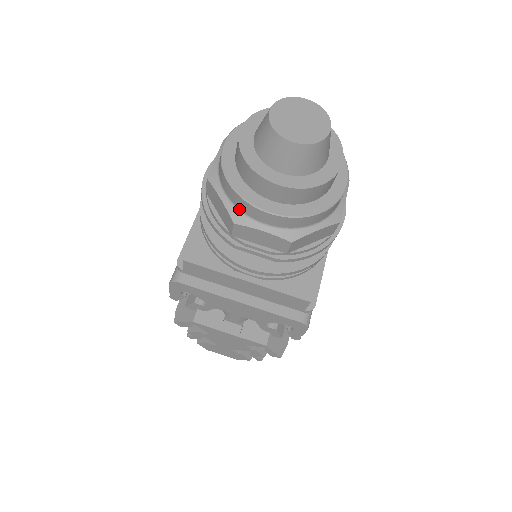
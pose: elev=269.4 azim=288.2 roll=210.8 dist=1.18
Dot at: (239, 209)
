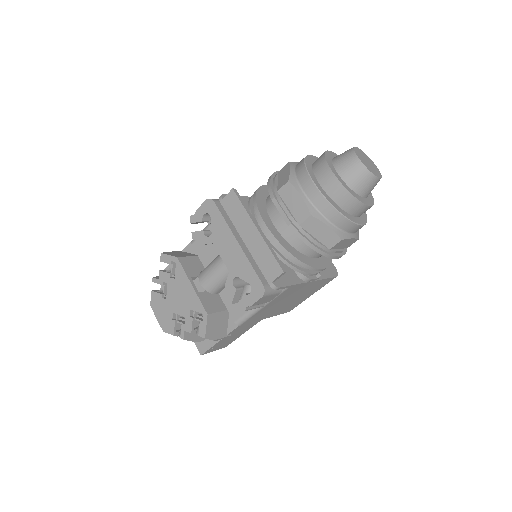
Dot at: (297, 178)
